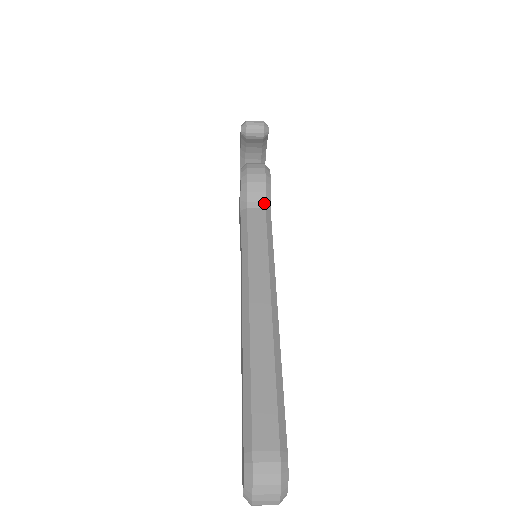
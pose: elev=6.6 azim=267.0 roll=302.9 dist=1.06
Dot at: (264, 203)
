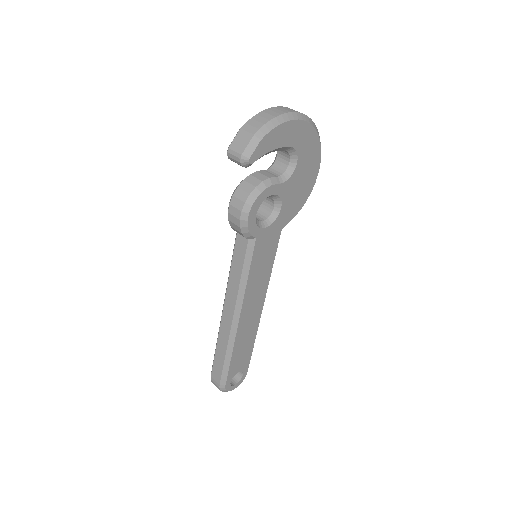
Dot at: (245, 237)
